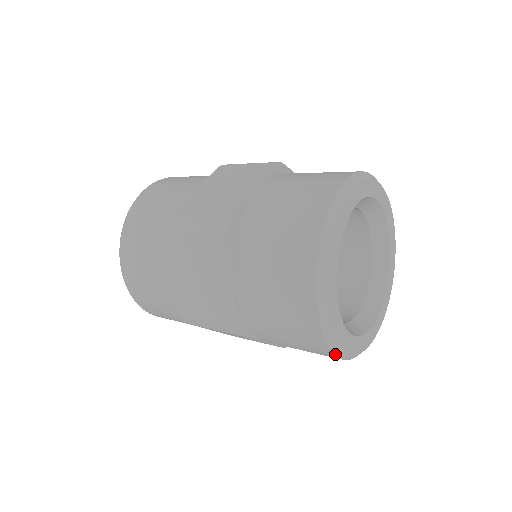
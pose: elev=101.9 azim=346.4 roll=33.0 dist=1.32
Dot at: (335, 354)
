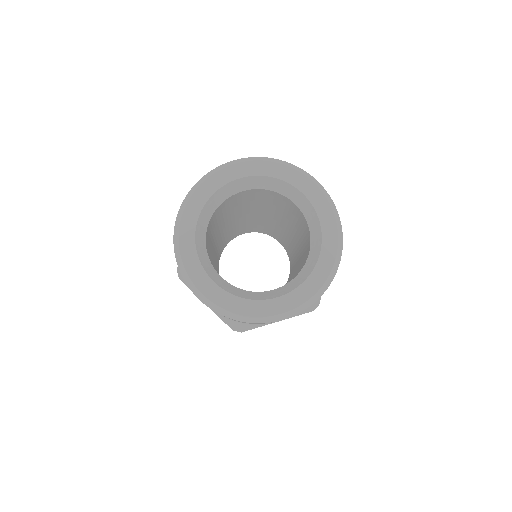
Dot at: (265, 322)
